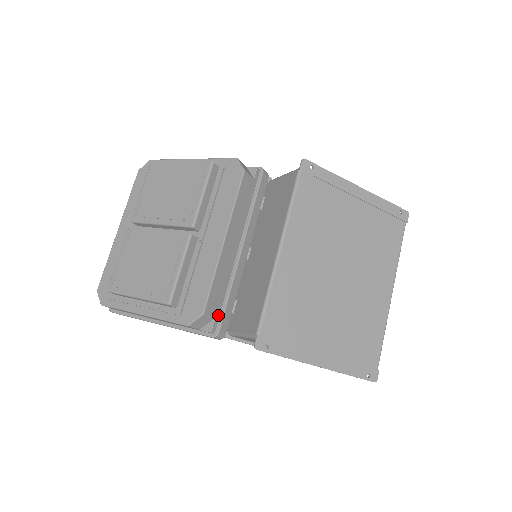
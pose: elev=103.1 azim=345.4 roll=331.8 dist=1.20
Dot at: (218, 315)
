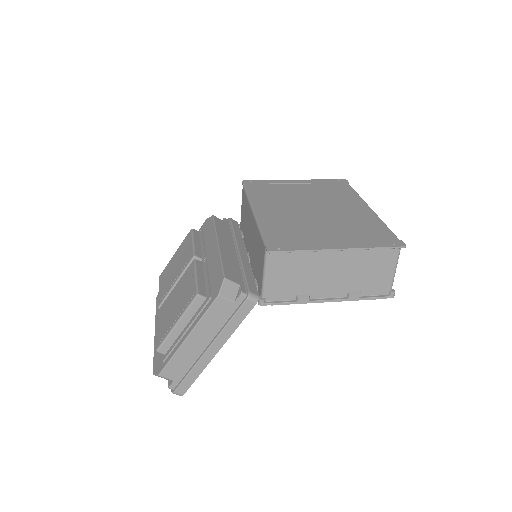
Dot at: (242, 284)
